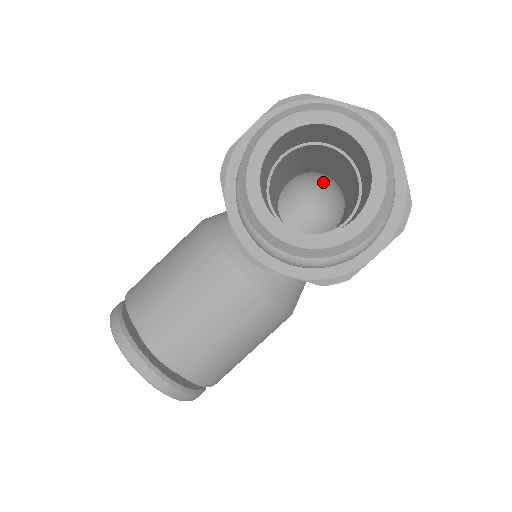
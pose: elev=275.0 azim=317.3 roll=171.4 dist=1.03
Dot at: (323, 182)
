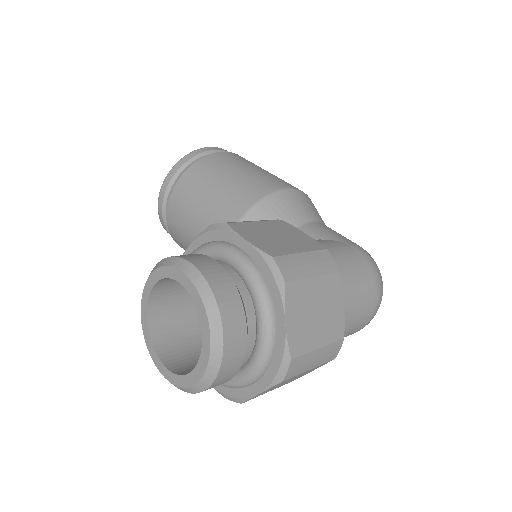
Dot at: occluded
